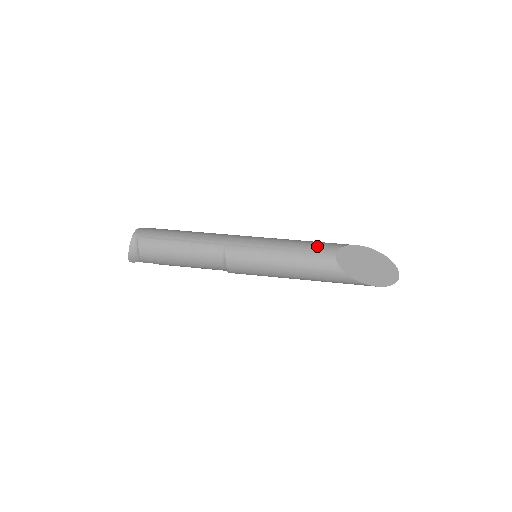
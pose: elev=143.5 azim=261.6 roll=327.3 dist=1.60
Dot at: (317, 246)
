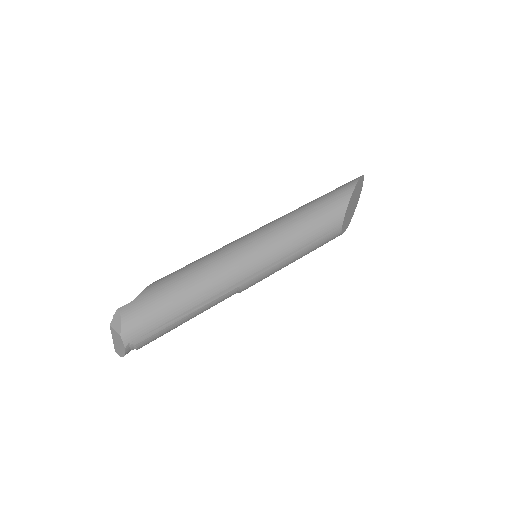
Dot at: (325, 228)
